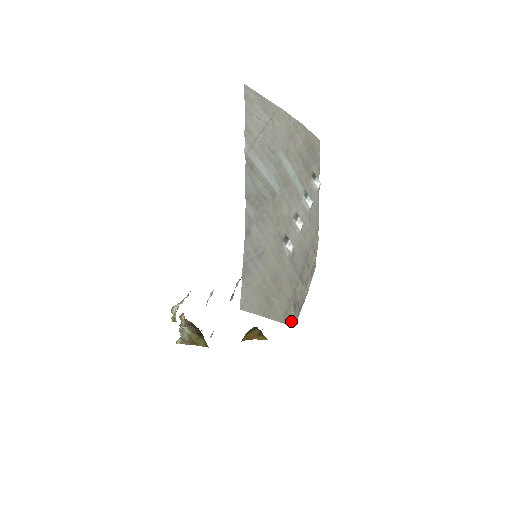
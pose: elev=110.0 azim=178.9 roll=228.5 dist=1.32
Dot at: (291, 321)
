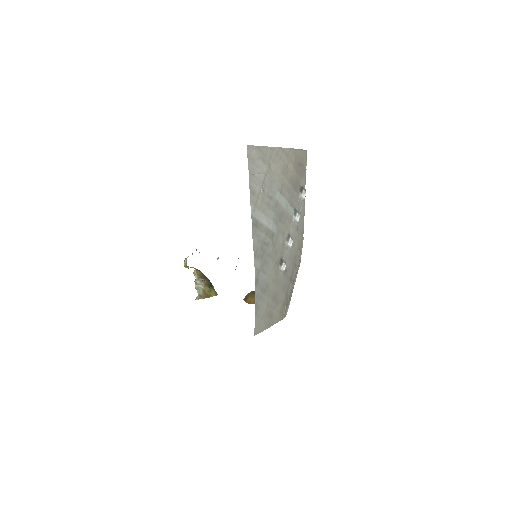
Dot at: (284, 314)
